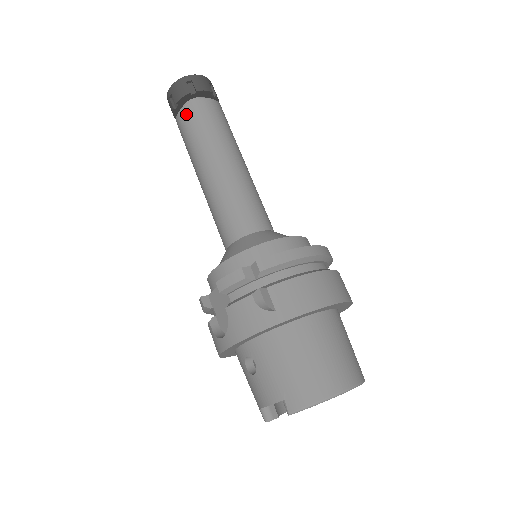
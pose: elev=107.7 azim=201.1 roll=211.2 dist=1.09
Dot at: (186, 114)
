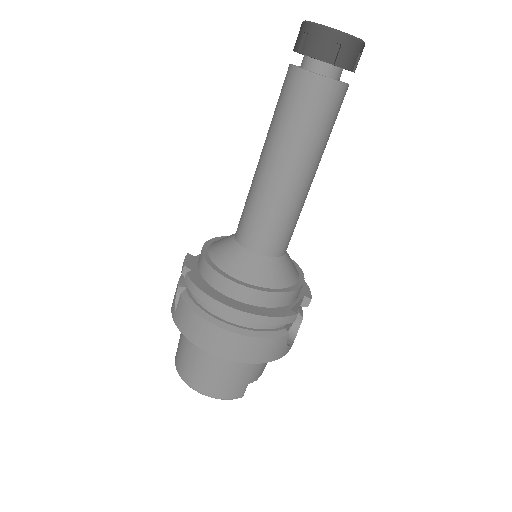
Dot at: occluded
